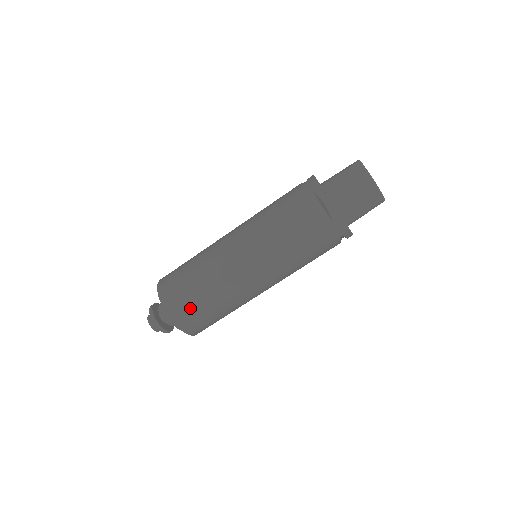
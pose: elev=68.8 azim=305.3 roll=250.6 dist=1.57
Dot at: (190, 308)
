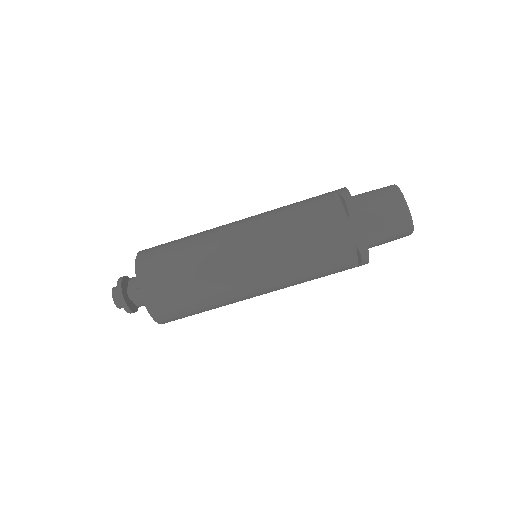
Dot at: (162, 272)
